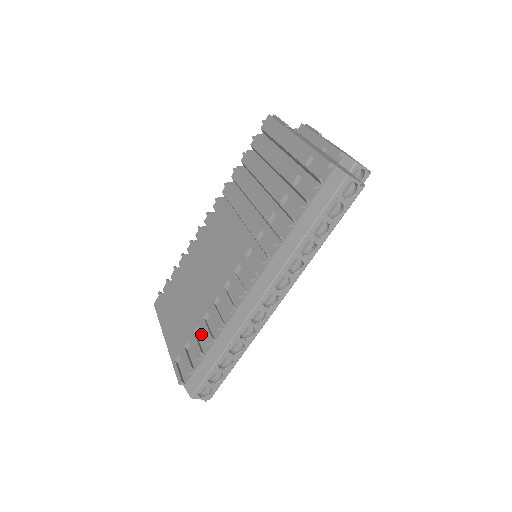
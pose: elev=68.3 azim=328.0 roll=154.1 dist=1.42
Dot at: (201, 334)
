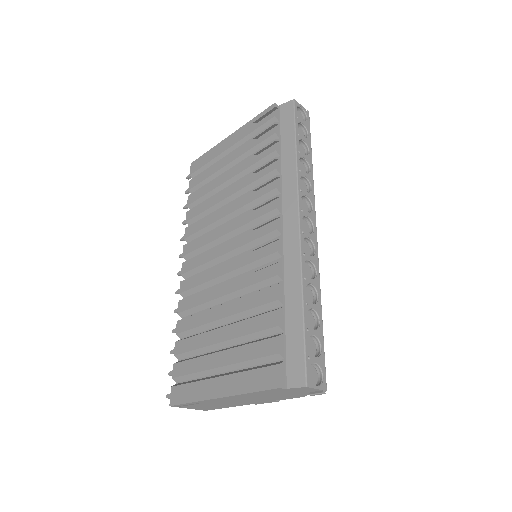
Dot at: occluded
